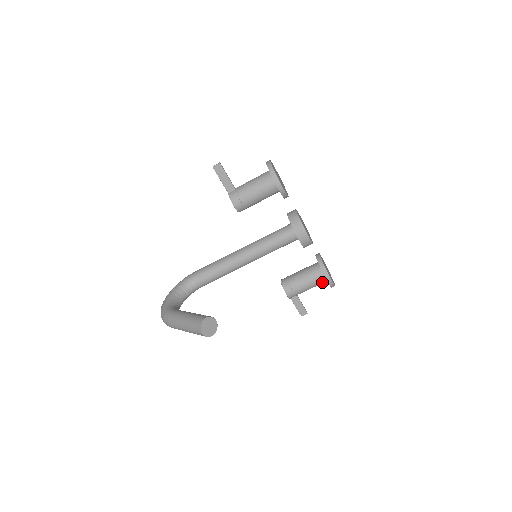
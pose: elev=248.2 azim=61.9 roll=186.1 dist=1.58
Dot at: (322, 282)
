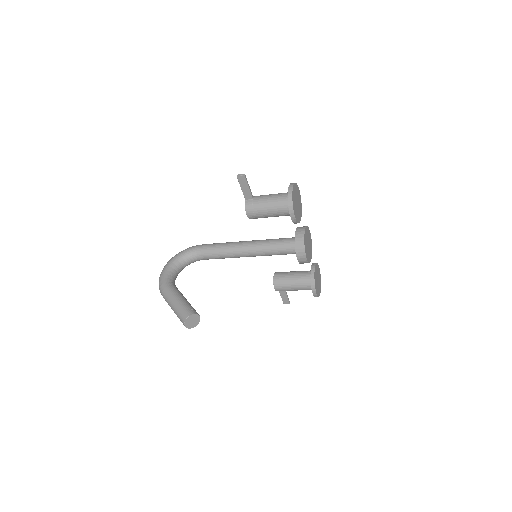
Dot at: occluded
